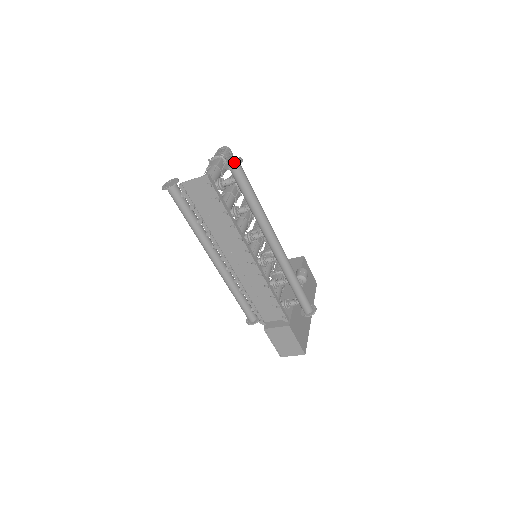
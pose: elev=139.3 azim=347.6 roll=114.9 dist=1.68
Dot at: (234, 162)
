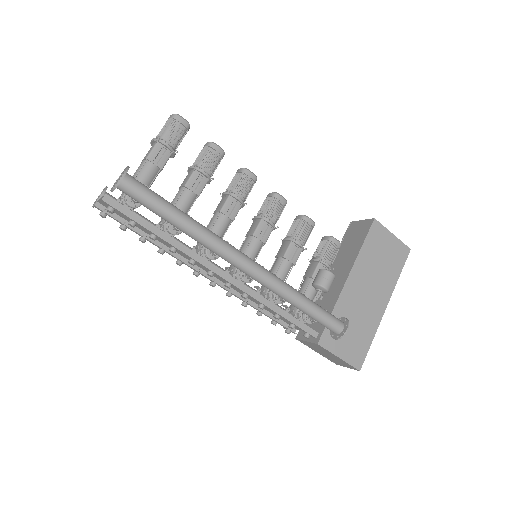
Dot at: (120, 177)
